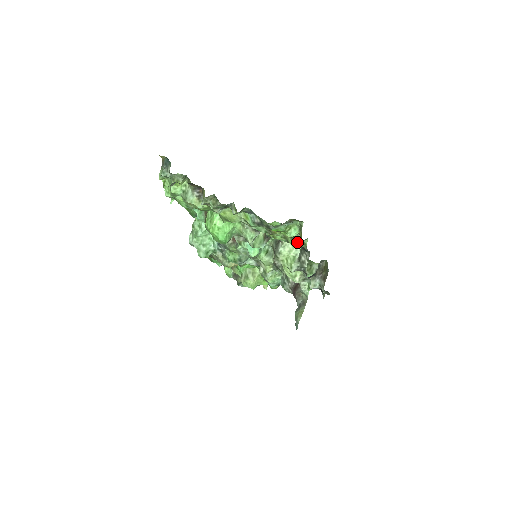
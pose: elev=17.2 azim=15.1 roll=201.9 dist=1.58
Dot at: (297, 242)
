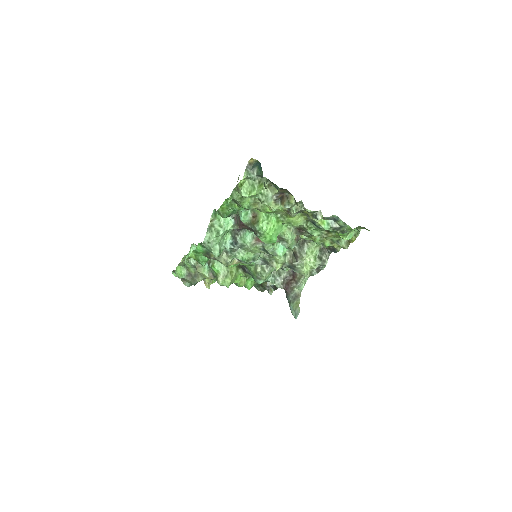
Dot at: (342, 244)
